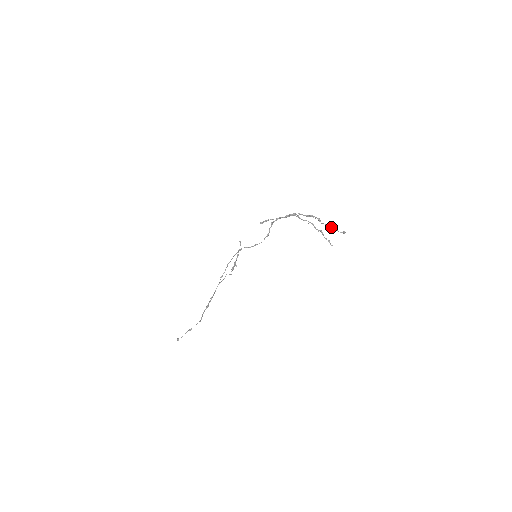
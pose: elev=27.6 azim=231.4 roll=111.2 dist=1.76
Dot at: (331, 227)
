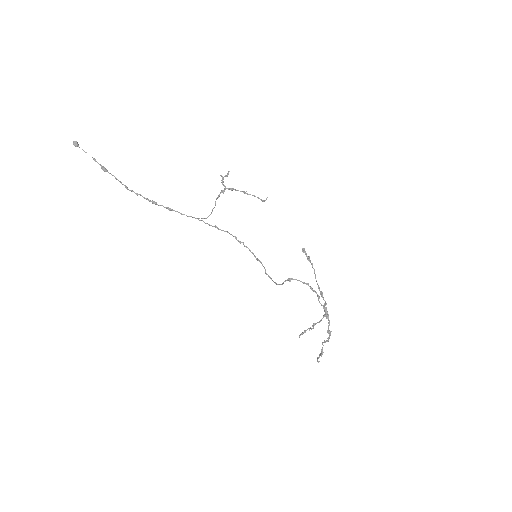
Dot at: (321, 354)
